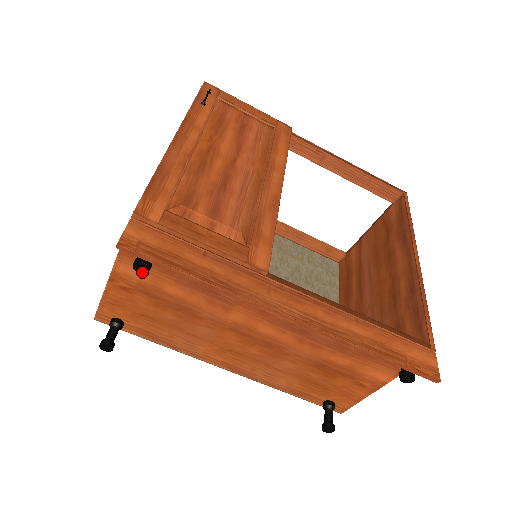
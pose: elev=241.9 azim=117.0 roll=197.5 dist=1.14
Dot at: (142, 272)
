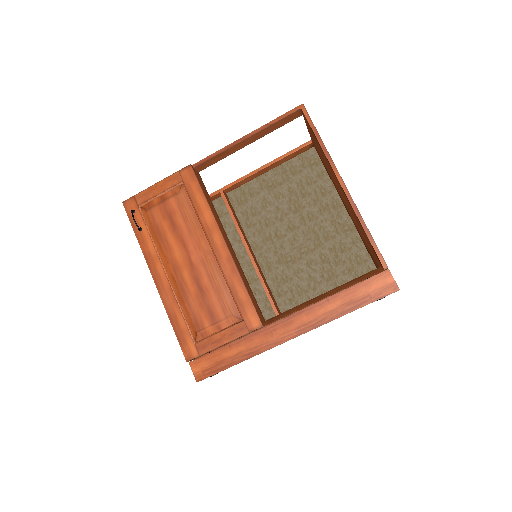
Dot at: occluded
